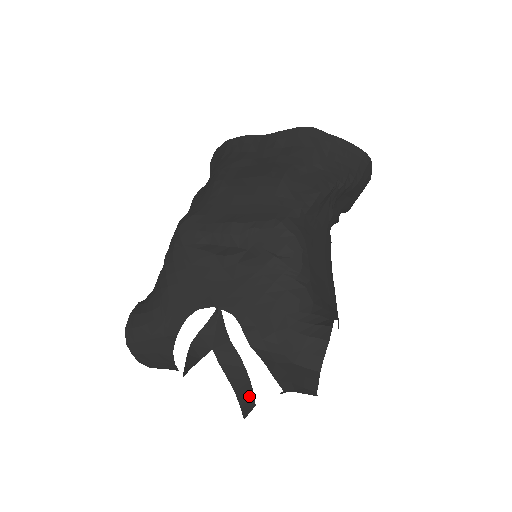
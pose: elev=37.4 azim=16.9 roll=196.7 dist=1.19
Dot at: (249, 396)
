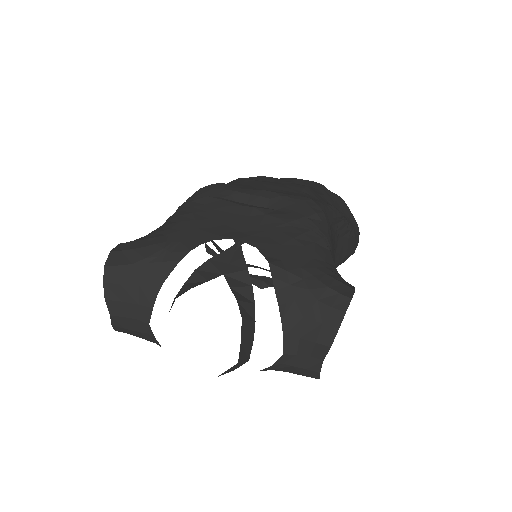
Dot at: (250, 339)
